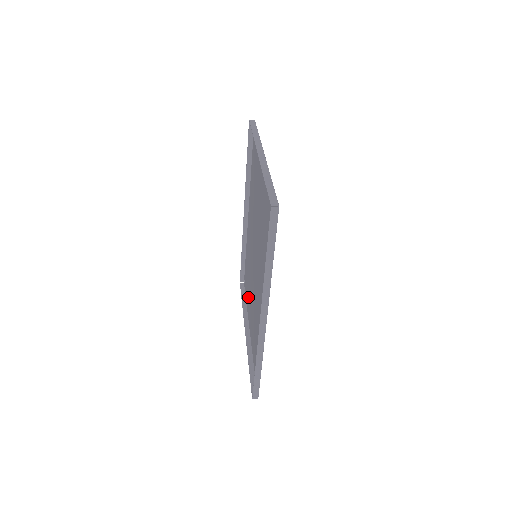
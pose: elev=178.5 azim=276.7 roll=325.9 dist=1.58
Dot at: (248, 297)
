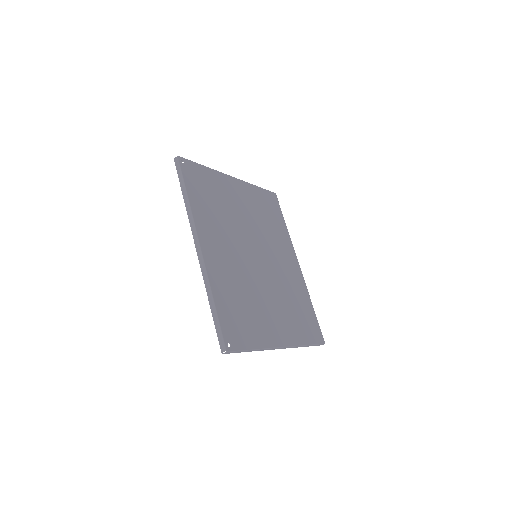
Dot at: (294, 326)
